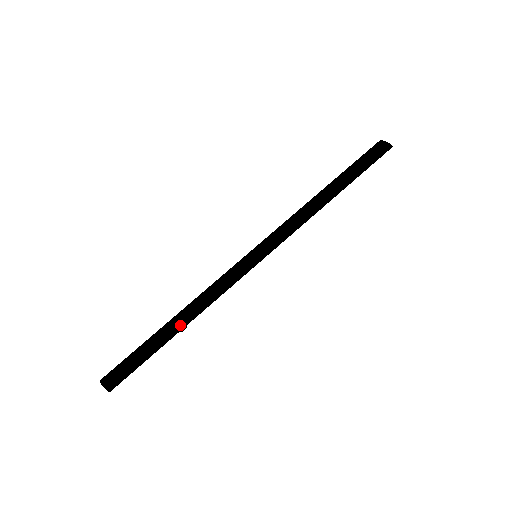
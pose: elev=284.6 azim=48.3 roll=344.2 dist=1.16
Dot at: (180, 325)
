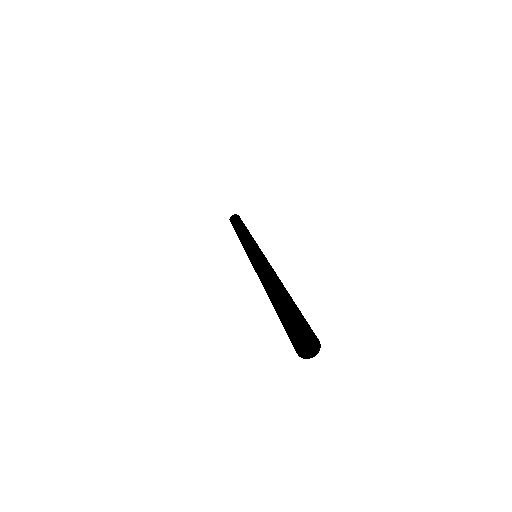
Dot at: (283, 285)
